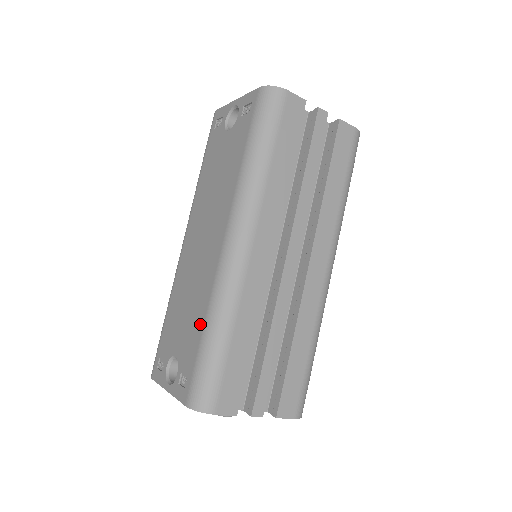
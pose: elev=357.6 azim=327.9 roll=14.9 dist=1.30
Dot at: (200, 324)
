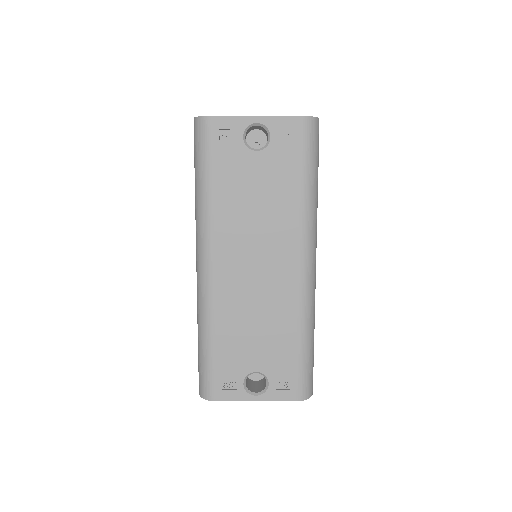
Dot at: (292, 338)
